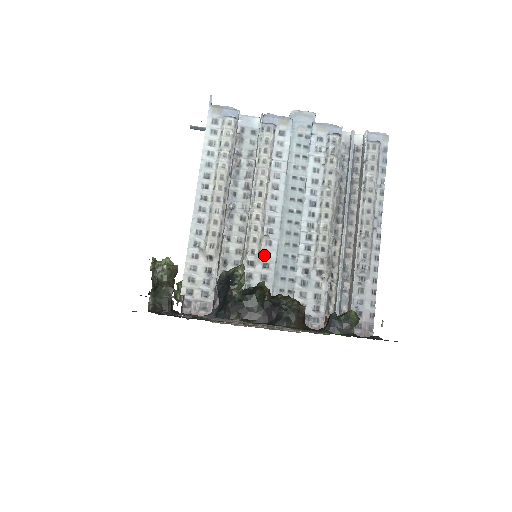
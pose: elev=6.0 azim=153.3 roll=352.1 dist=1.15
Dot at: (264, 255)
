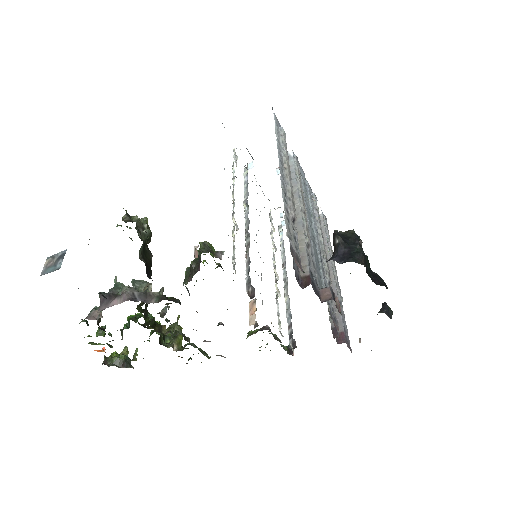
Dot at: occluded
